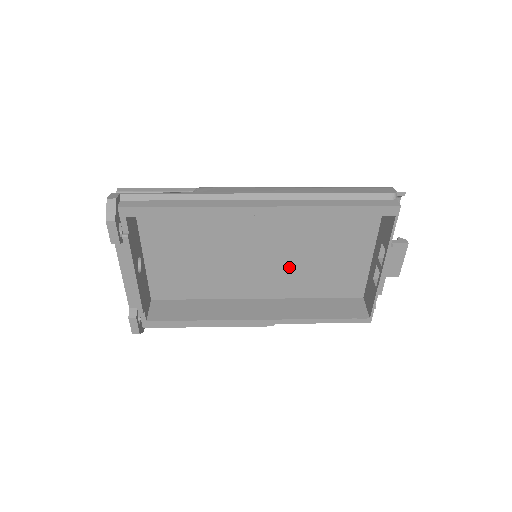
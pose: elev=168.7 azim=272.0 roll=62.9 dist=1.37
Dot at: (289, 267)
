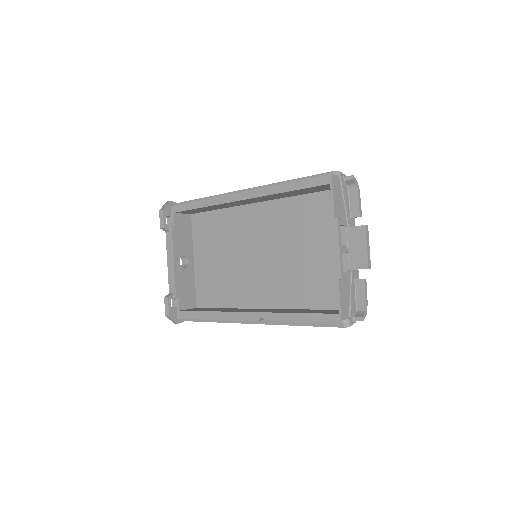
Dot at: (283, 271)
